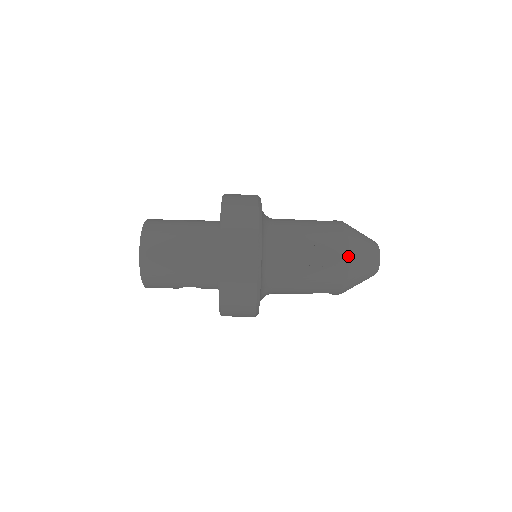
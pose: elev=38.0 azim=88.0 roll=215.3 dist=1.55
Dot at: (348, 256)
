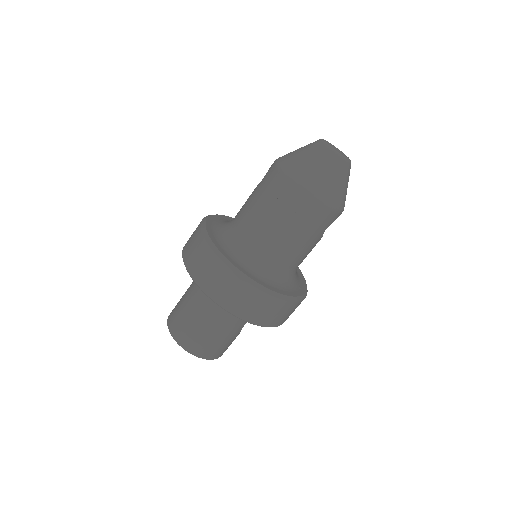
Dot at: (303, 189)
